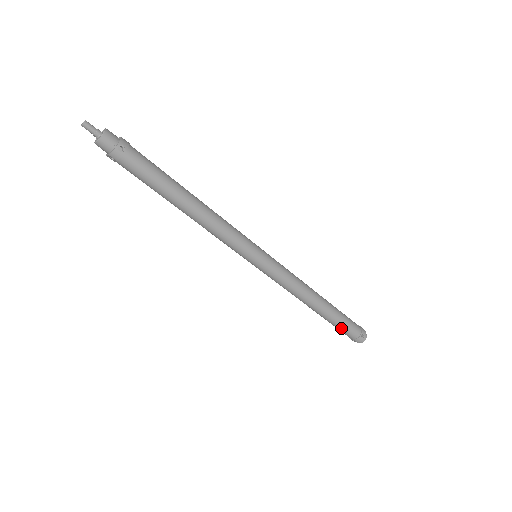
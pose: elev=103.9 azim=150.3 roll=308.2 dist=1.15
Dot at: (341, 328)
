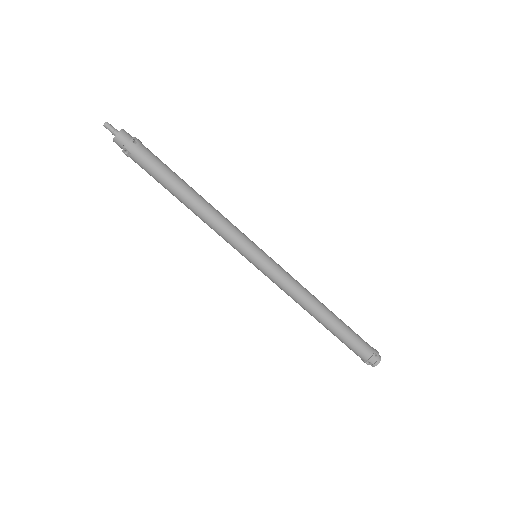
Dot at: (352, 343)
